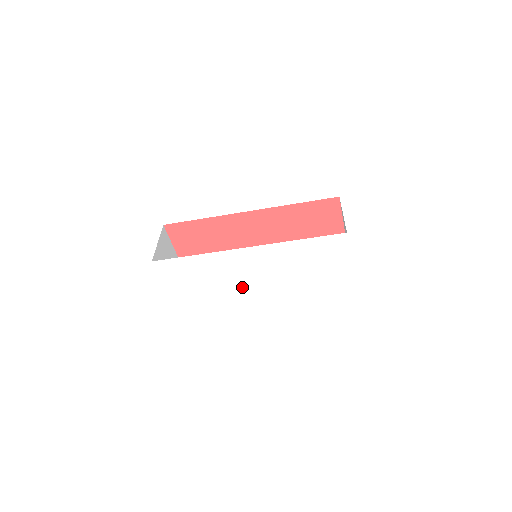
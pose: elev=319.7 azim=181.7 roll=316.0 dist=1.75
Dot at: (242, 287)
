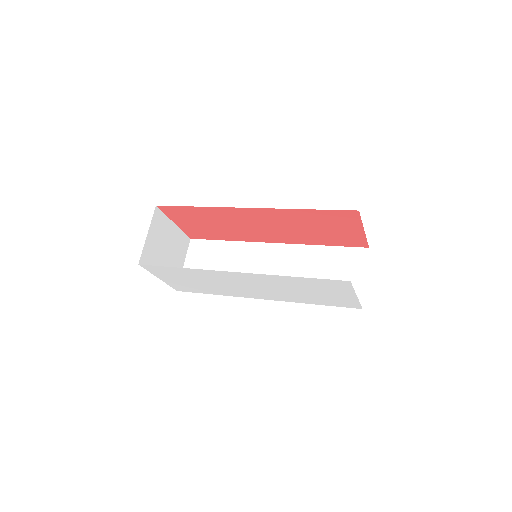
Dot at: (238, 290)
